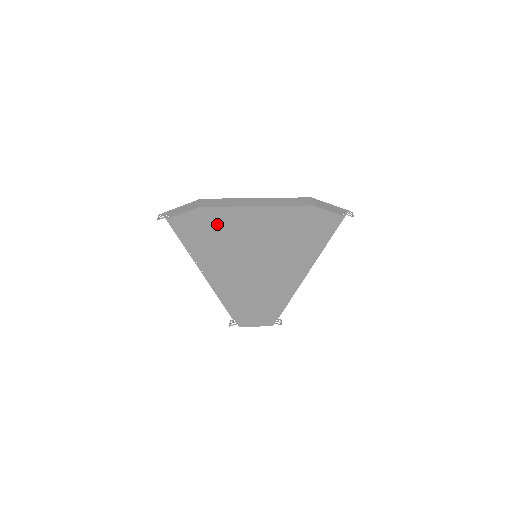
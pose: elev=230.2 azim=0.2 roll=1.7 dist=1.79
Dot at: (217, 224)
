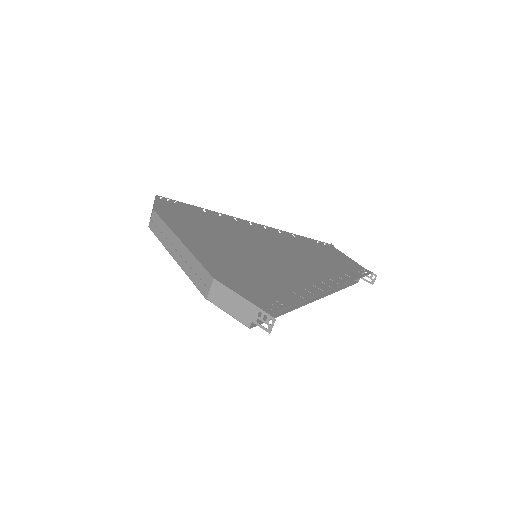
Dot at: occluded
